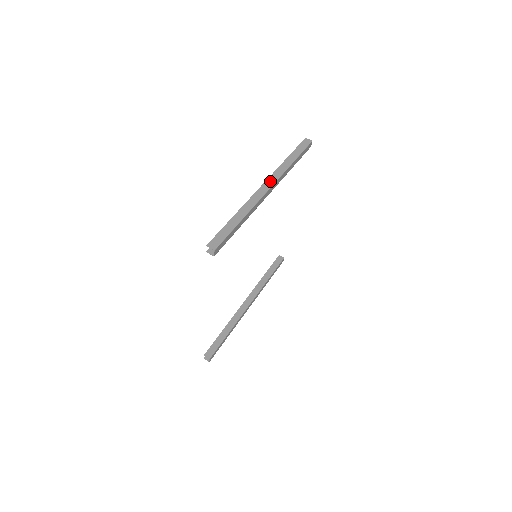
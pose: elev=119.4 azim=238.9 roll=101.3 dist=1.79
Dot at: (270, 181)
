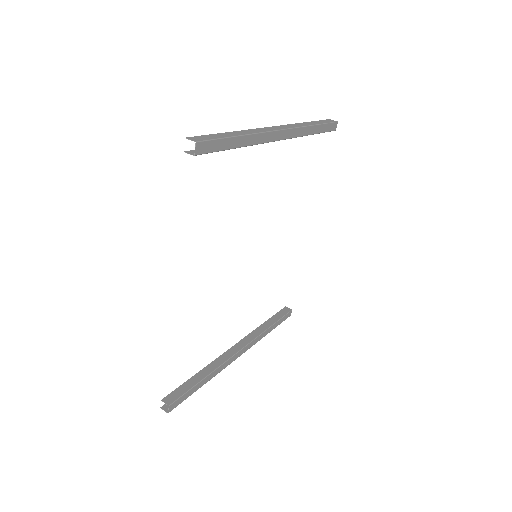
Dot at: (284, 126)
